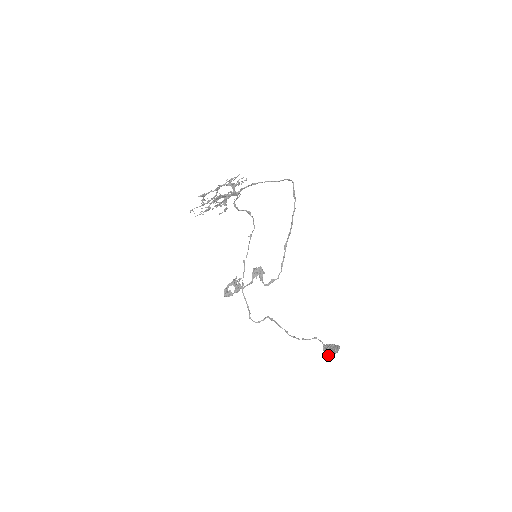
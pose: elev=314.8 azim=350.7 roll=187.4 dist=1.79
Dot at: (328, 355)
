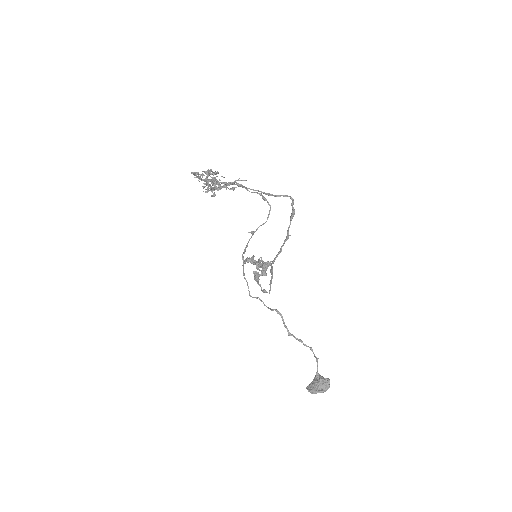
Dot at: (308, 388)
